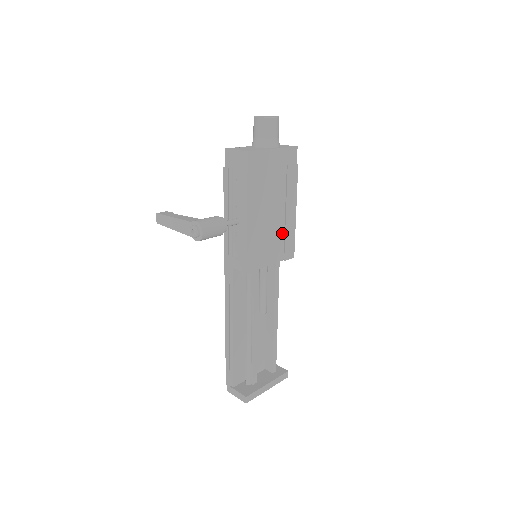
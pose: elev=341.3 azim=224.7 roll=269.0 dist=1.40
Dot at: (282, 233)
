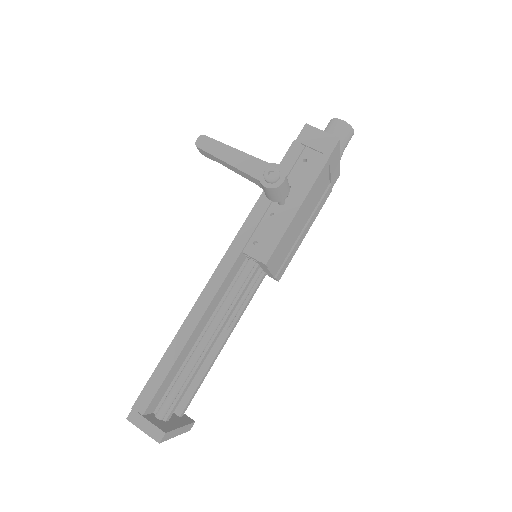
Dot at: (291, 247)
